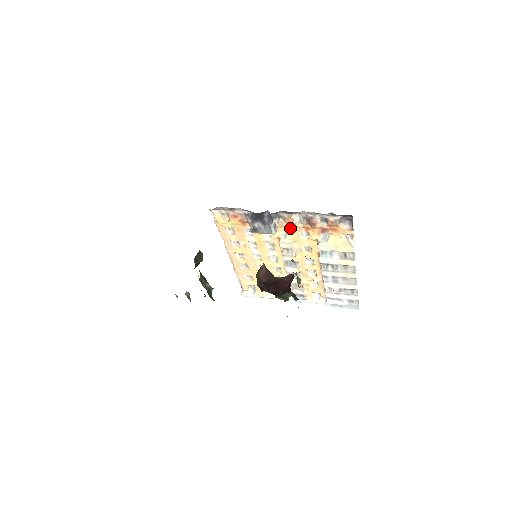
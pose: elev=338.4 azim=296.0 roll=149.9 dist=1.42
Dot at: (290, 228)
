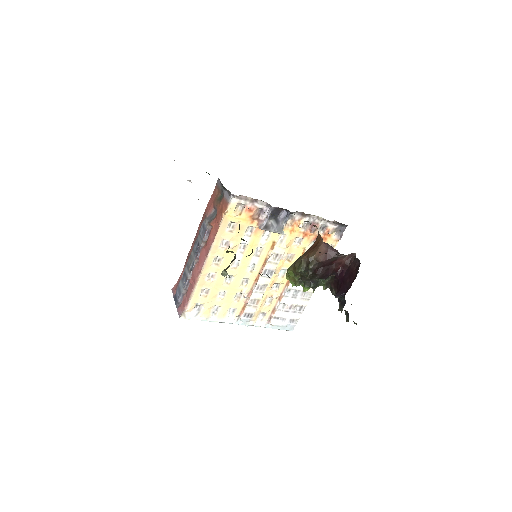
Dot at: (292, 232)
